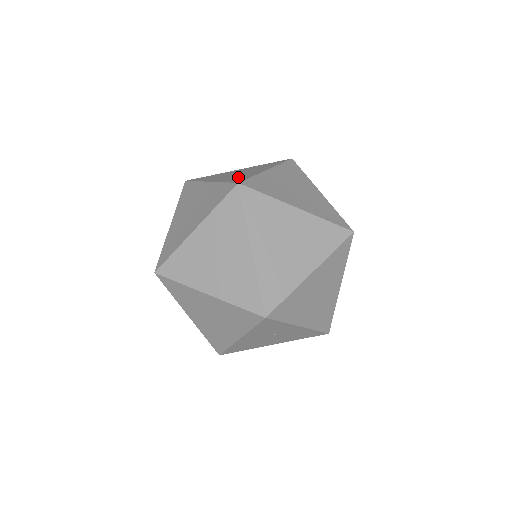
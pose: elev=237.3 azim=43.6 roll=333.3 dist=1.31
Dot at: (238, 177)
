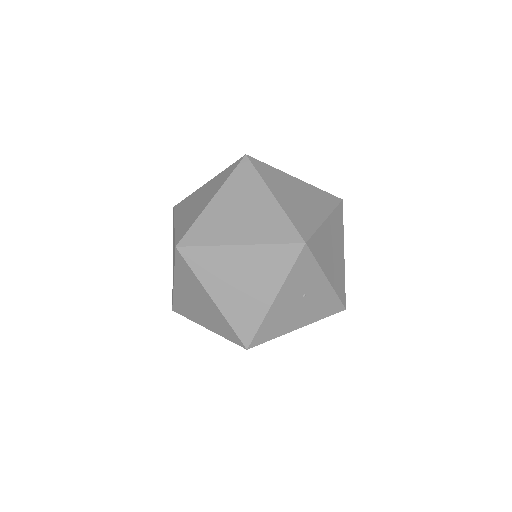
Dot at: occluded
